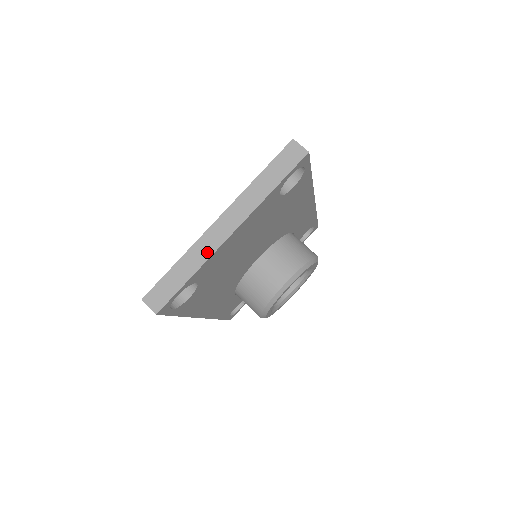
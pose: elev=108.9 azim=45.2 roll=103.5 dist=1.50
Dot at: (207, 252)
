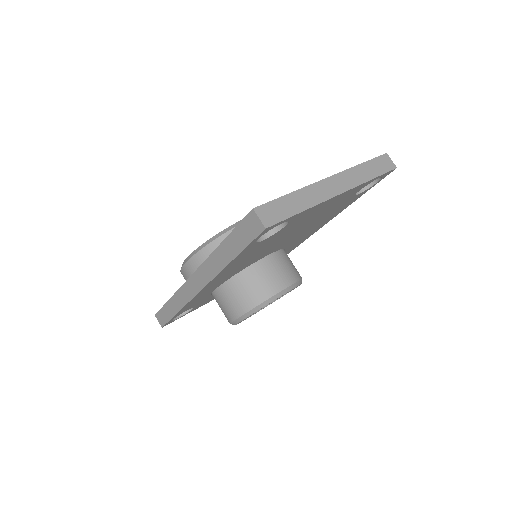
Dot at: (319, 198)
